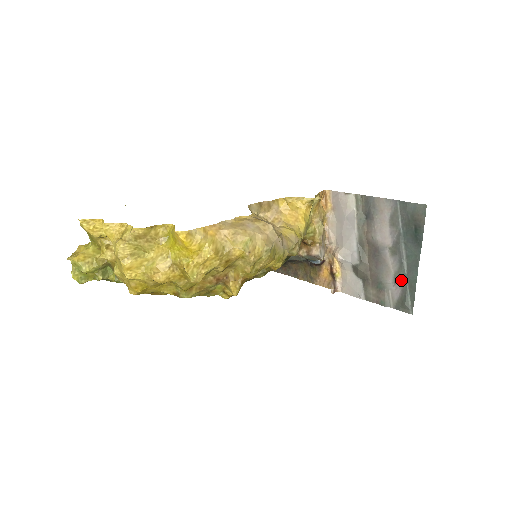
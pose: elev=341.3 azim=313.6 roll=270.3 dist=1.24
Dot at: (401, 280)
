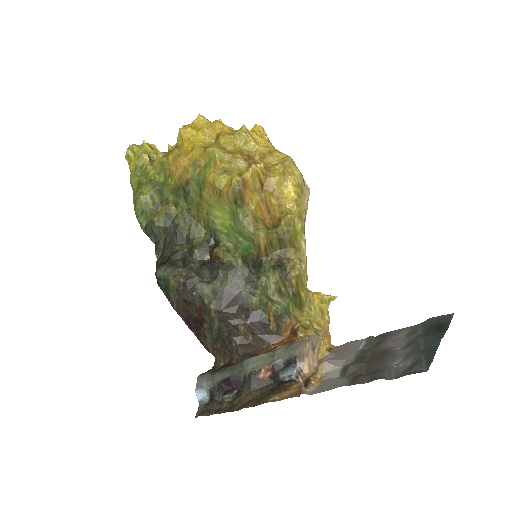
Dot at: (414, 355)
